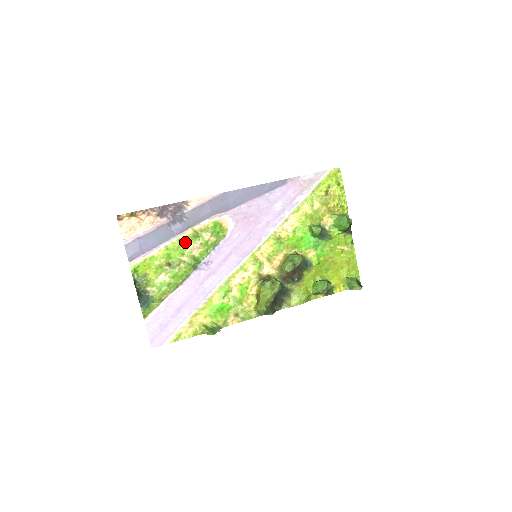
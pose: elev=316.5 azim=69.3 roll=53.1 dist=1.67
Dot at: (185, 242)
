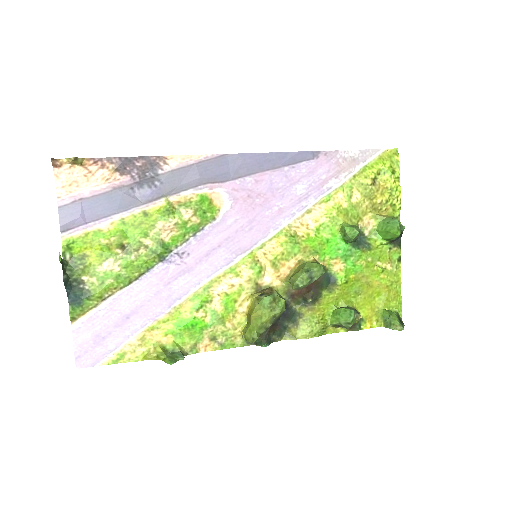
Dot at: (152, 217)
